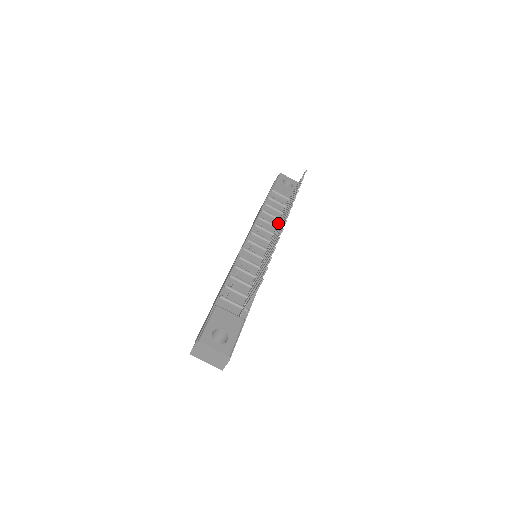
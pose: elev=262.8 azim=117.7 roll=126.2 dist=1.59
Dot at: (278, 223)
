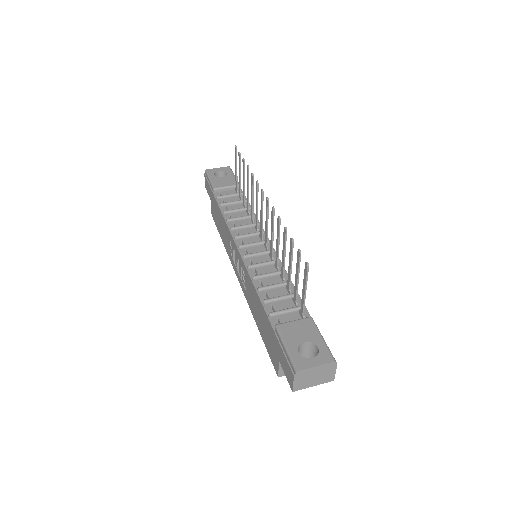
Dot at: (248, 212)
